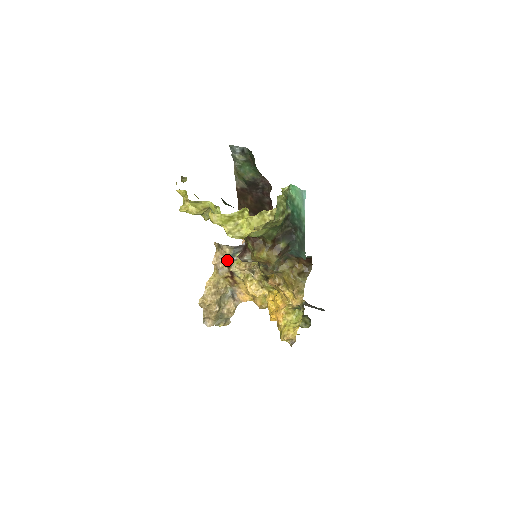
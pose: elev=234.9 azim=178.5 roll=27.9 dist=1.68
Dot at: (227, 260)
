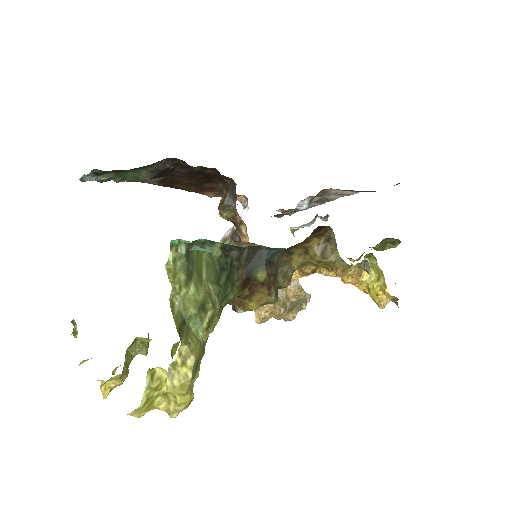
Dot at: occluded
